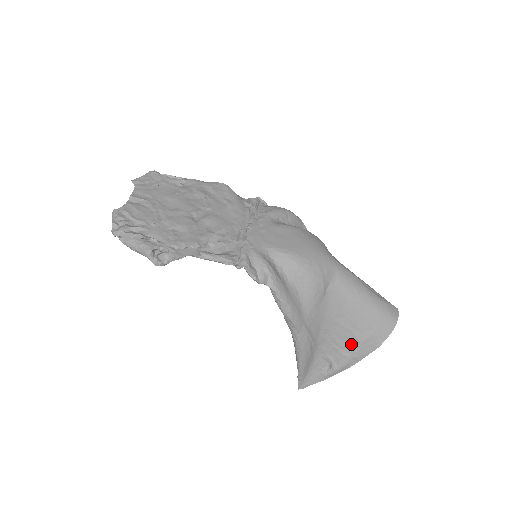
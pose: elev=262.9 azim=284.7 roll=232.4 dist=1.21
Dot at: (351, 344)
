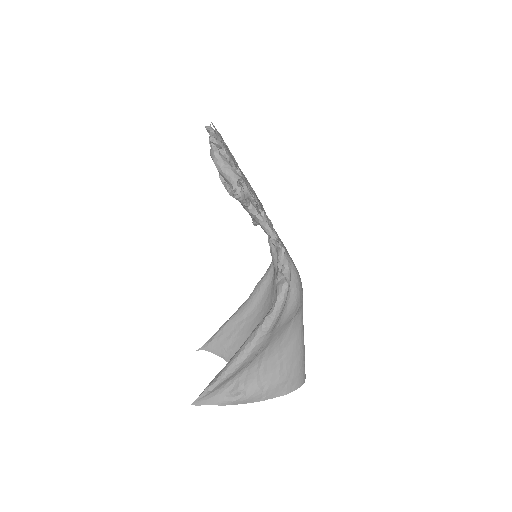
Dot at: (271, 379)
